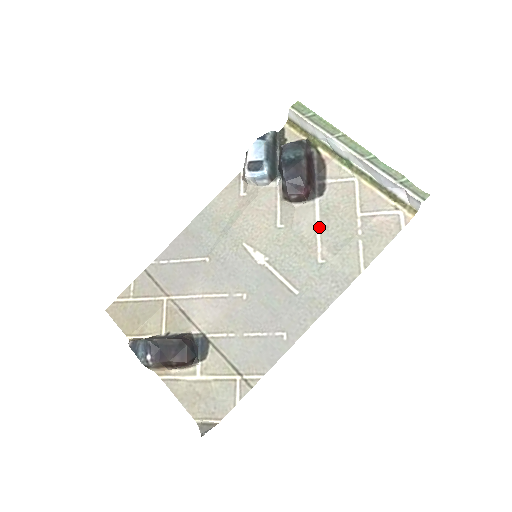
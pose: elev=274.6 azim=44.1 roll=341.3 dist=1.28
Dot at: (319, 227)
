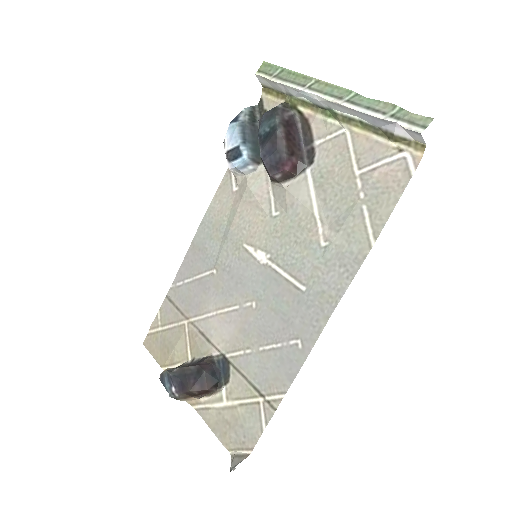
Dot at: (315, 203)
